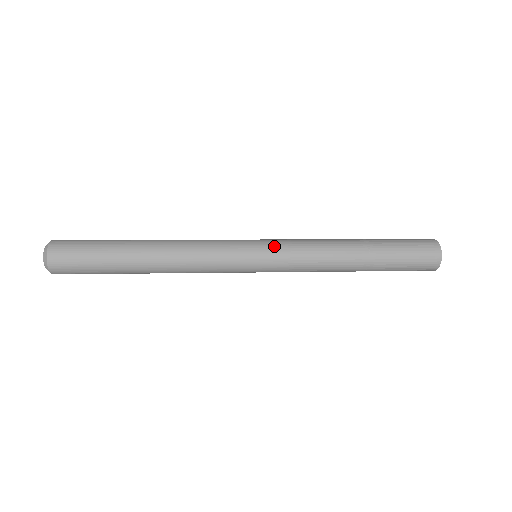
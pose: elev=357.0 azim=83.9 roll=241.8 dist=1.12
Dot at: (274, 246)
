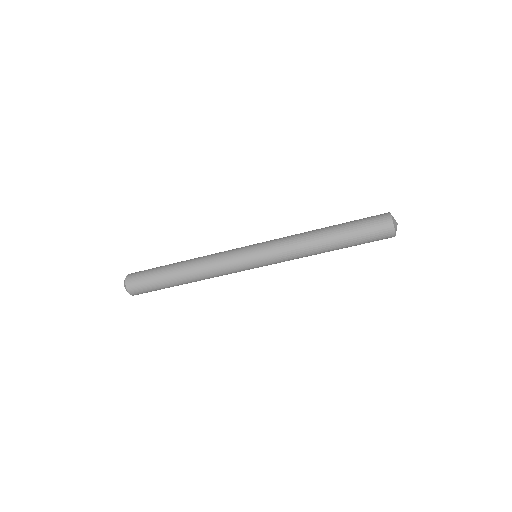
Dot at: occluded
